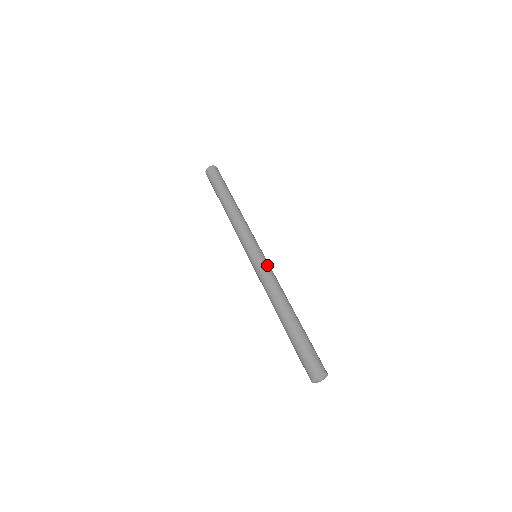
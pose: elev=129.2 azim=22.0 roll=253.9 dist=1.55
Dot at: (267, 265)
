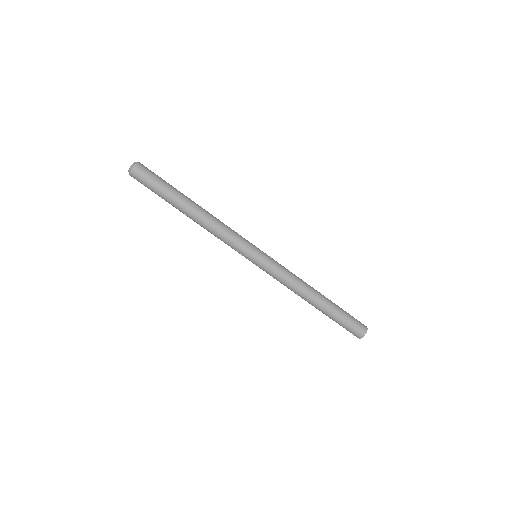
Dot at: (275, 266)
